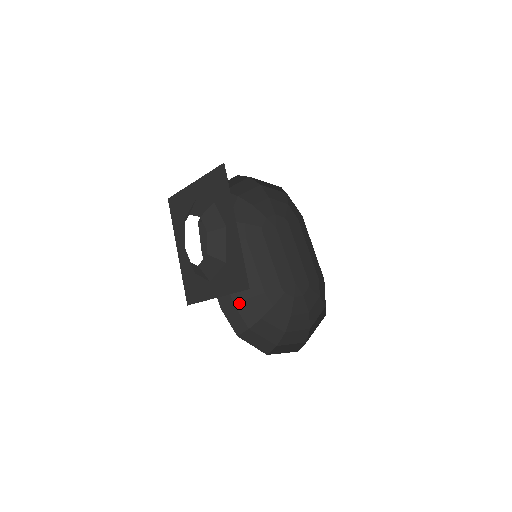
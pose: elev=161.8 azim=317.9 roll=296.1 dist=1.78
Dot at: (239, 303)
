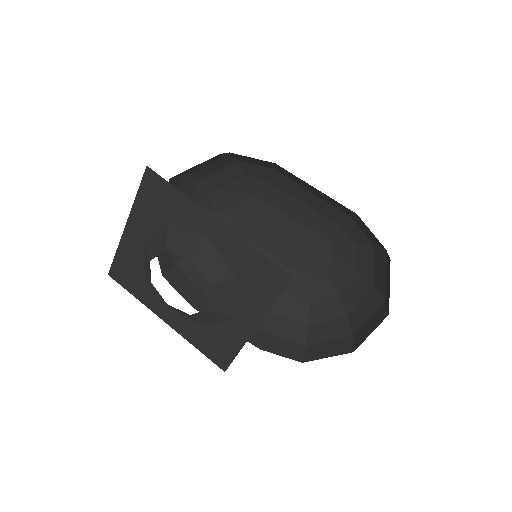
Dot at: (273, 329)
